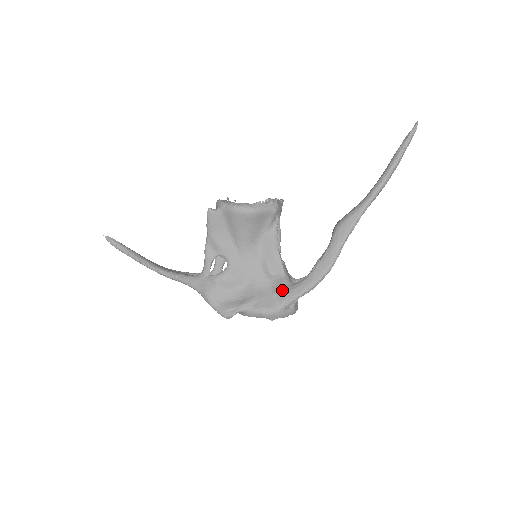
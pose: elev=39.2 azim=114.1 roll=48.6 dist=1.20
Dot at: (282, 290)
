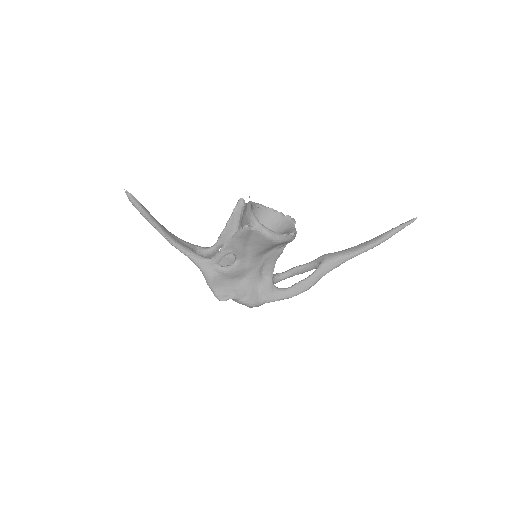
Dot at: (268, 292)
